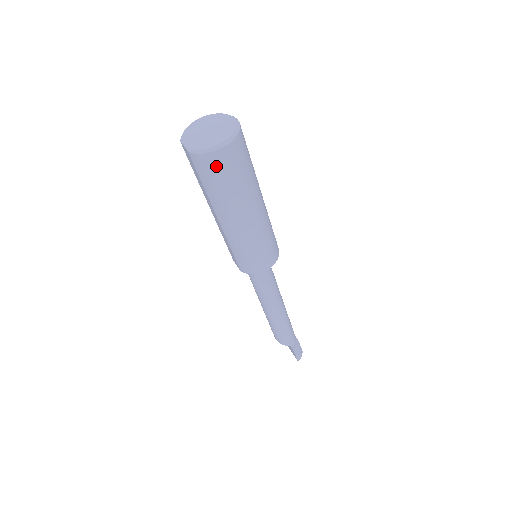
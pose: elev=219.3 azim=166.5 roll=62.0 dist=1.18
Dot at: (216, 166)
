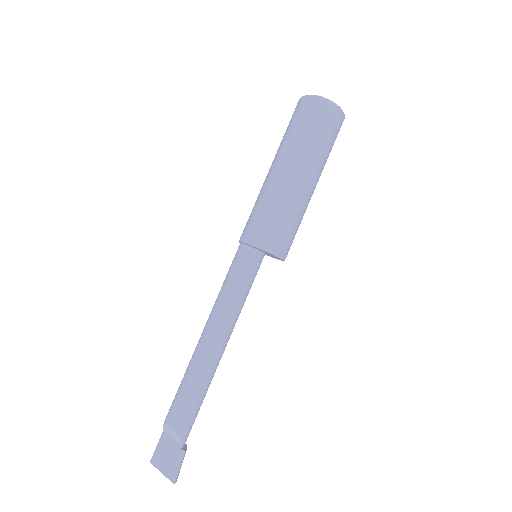
Dot at: (333, 120)
